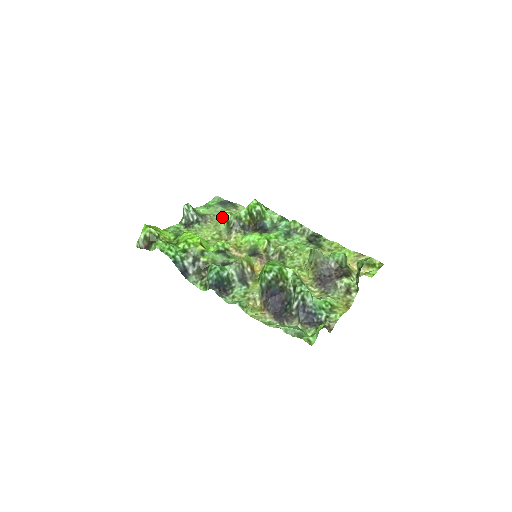
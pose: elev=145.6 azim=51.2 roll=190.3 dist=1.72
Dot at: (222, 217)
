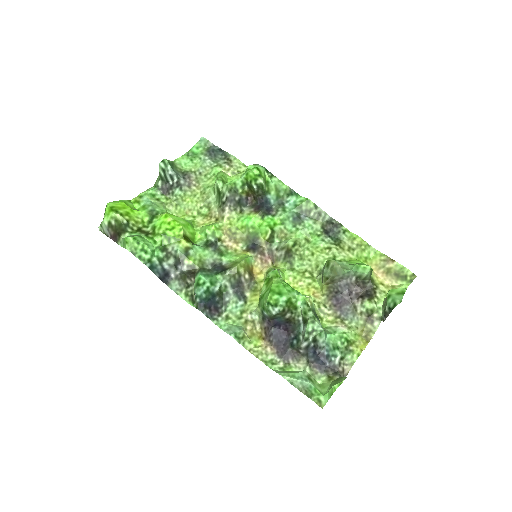
Dot at: (211, 179)
